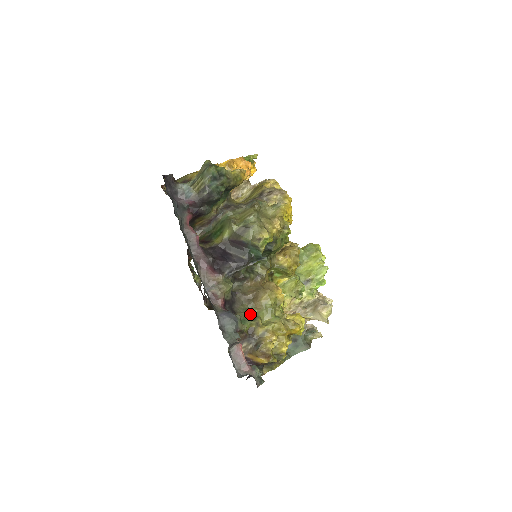
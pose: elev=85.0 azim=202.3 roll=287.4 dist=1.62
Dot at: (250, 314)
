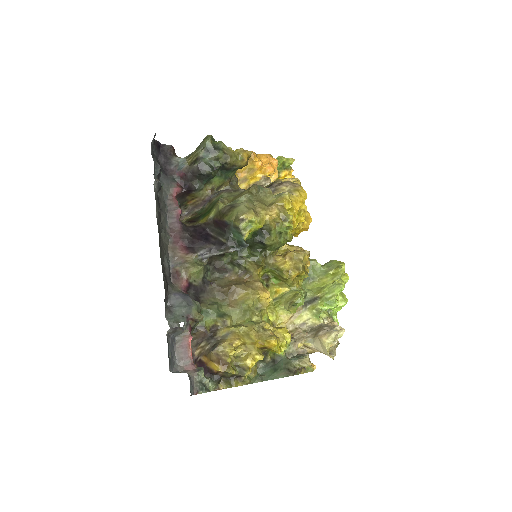
Dot at: (218, 309)
